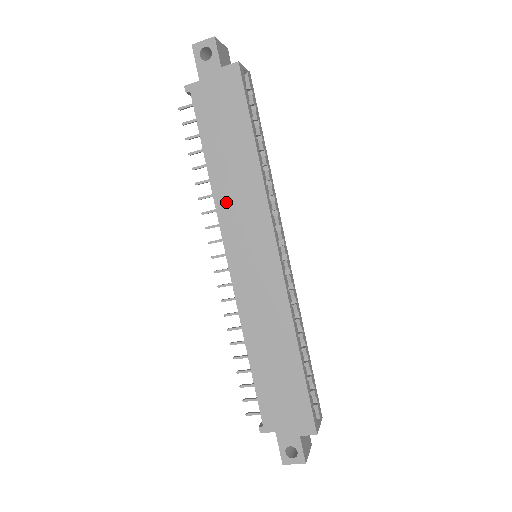
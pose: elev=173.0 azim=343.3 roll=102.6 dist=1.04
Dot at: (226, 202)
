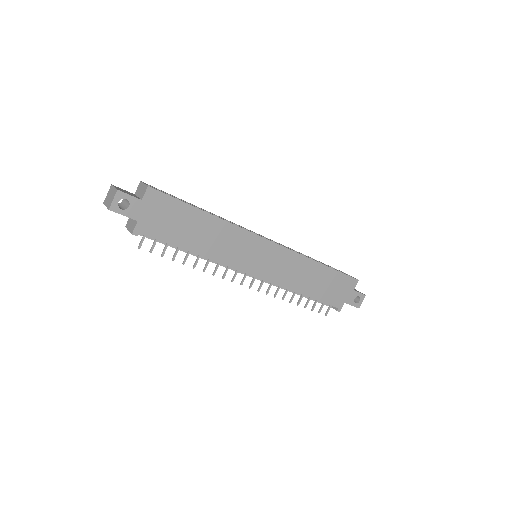
Dot at: (223, 254)
